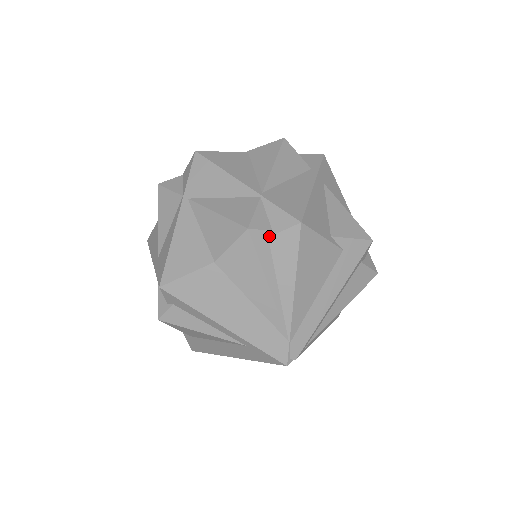
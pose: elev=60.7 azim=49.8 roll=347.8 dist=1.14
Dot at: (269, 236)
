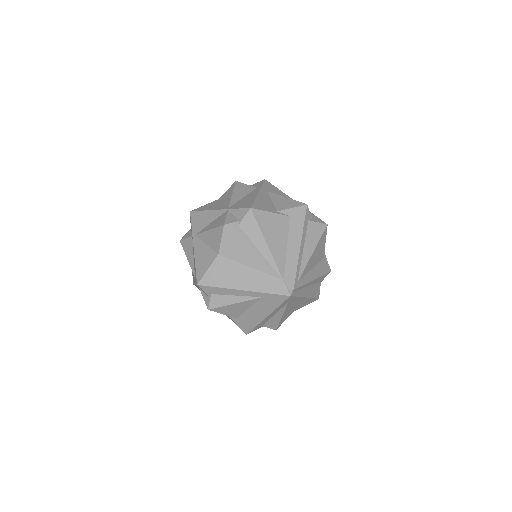
Dot at: (238, 224)
